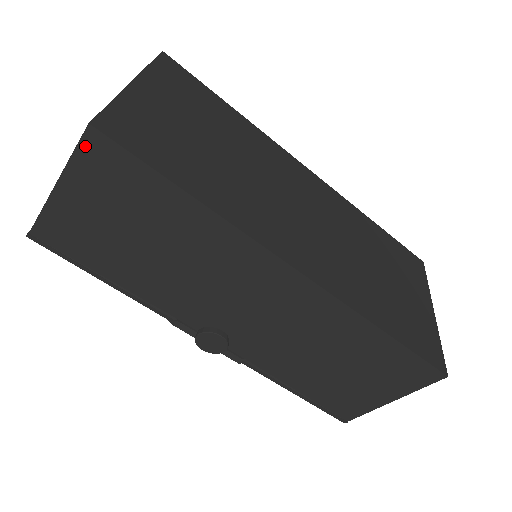
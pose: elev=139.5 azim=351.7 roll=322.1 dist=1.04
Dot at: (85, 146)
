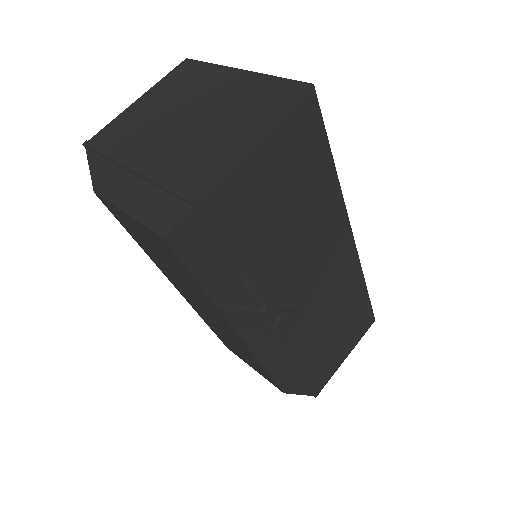
Dot at: (301, 104)
